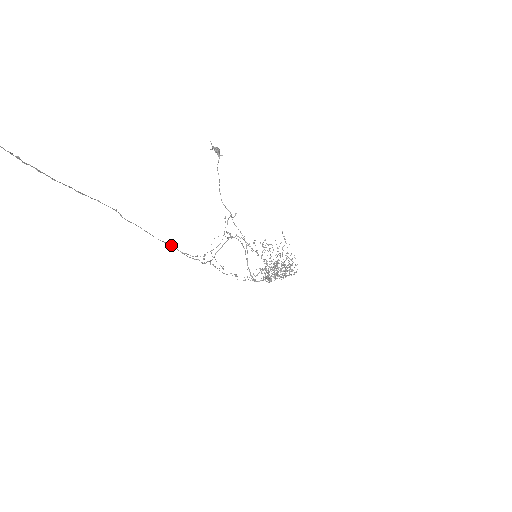
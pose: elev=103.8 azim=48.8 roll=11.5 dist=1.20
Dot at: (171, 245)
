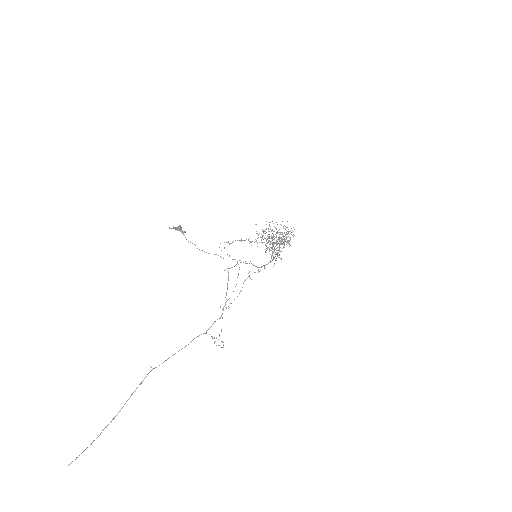
Dot at: (194, 338)
